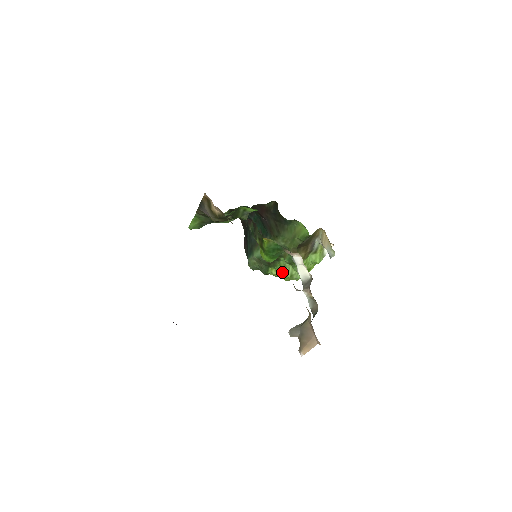
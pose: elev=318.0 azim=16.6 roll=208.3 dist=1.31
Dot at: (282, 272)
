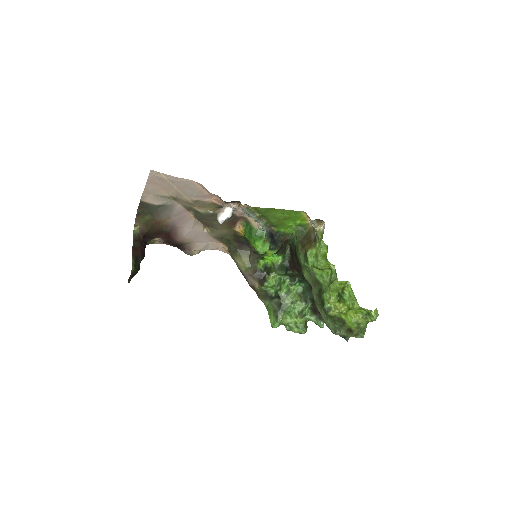
Dot at: (328, 290)
